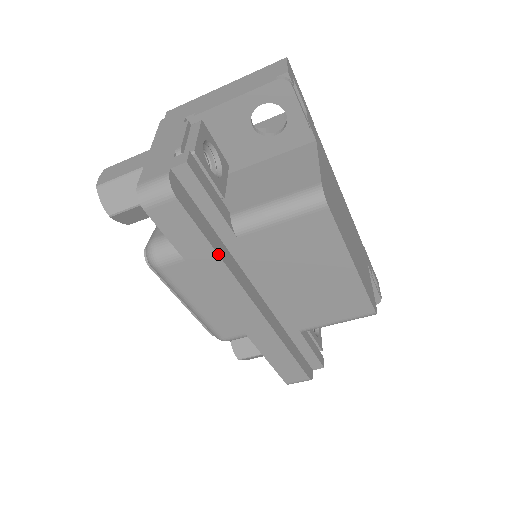
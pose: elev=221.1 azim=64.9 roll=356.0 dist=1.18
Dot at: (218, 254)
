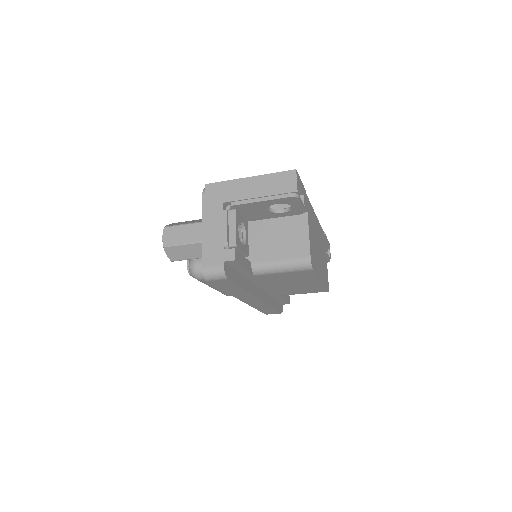
Dot at: (244, 289)
